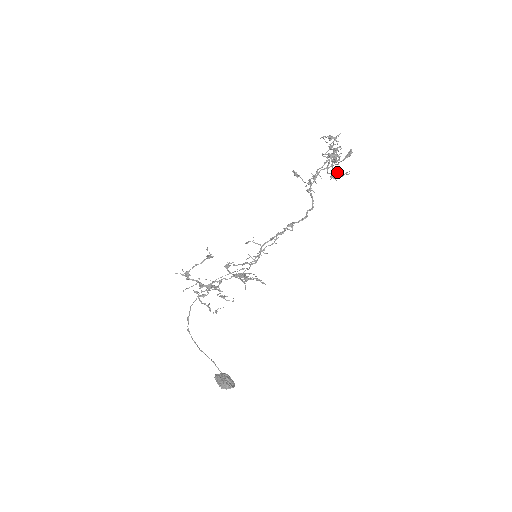
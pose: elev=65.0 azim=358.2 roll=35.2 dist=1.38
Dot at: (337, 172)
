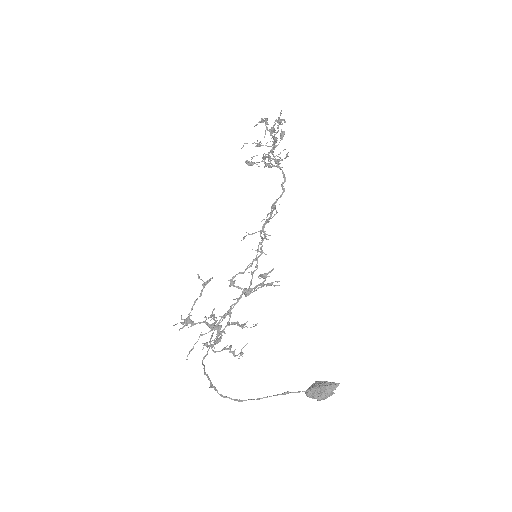
Dot at: (279, 157)
